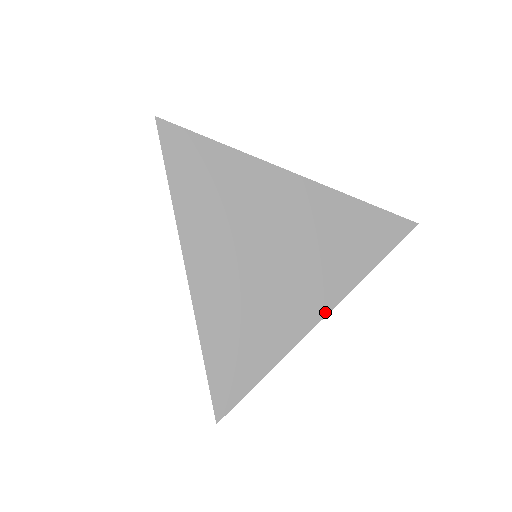
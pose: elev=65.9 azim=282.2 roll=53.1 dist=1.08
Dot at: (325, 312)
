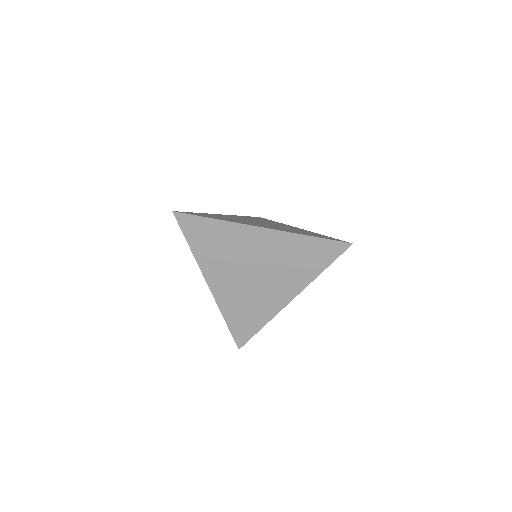
Dot at: (292, 298)
